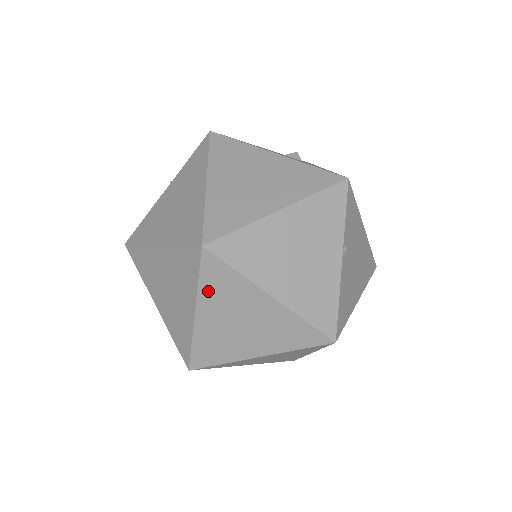
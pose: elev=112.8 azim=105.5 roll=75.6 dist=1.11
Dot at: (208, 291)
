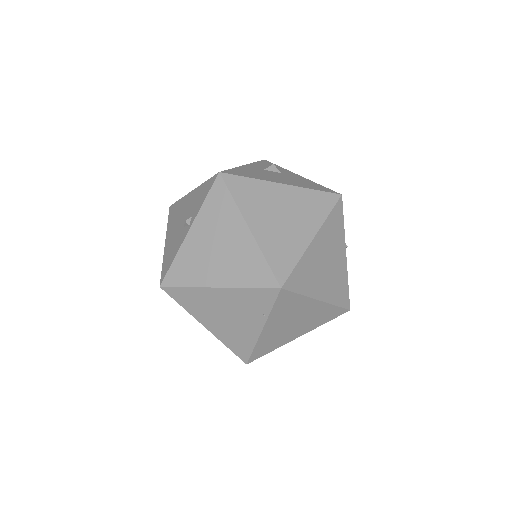
Dot at: (277, 313)
